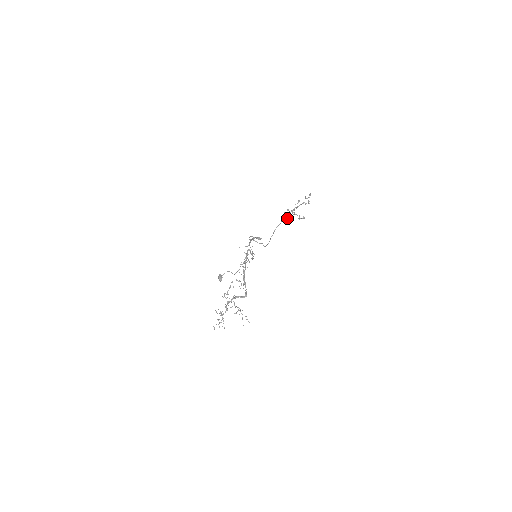
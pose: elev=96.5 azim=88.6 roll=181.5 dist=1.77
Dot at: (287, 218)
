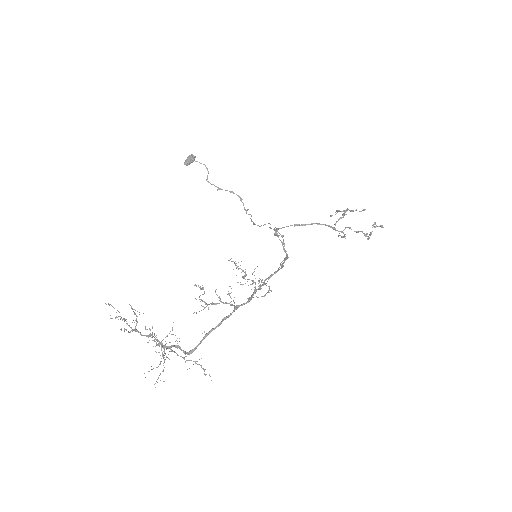
Dot at: (334, 228)
